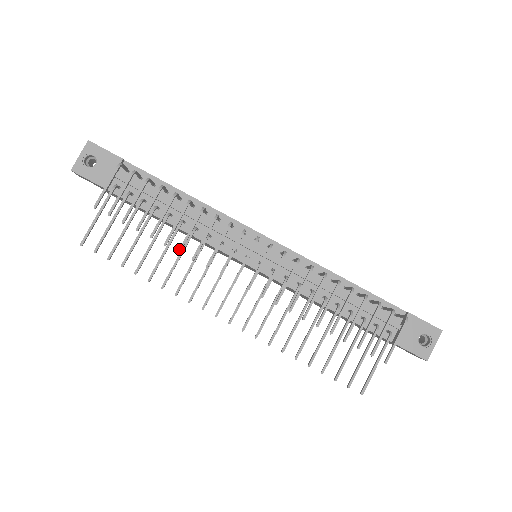
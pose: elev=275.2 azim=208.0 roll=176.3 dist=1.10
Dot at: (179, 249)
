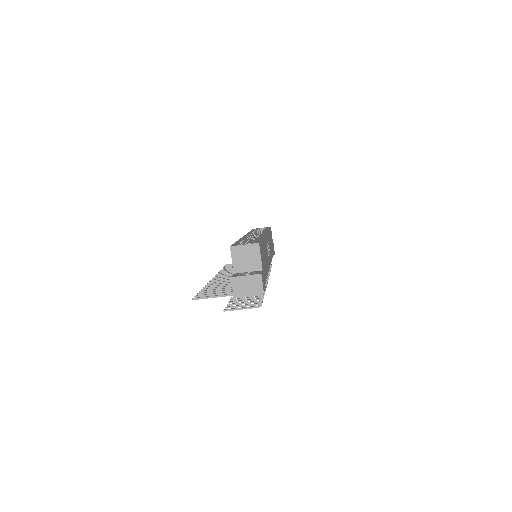
Dot at: occluded
